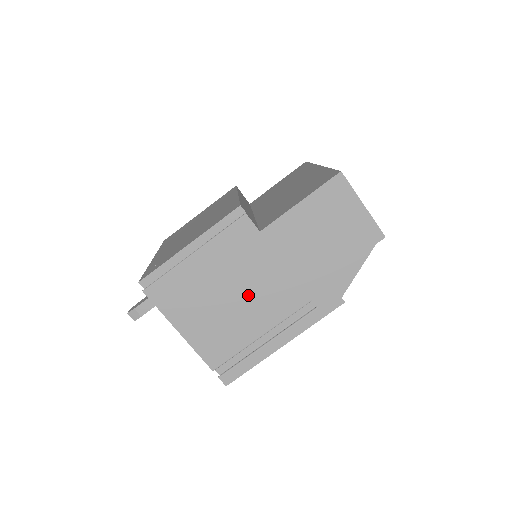
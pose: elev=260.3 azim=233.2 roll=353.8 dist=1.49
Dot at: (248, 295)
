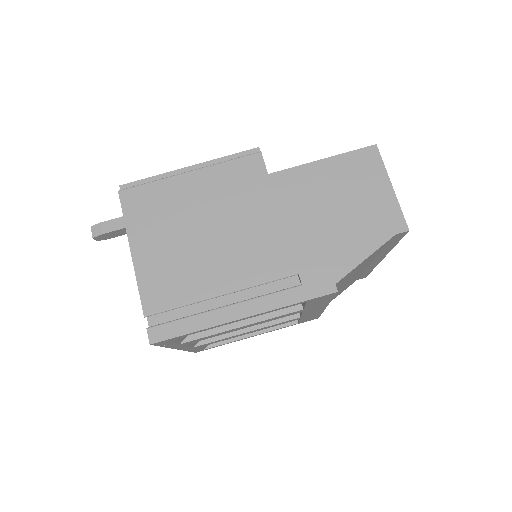
Dot at: (227, 238)
